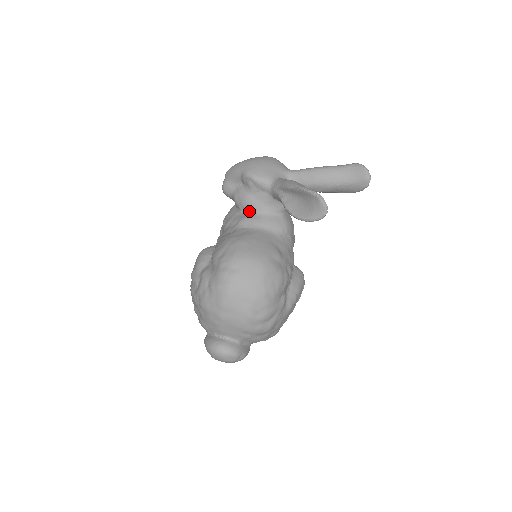
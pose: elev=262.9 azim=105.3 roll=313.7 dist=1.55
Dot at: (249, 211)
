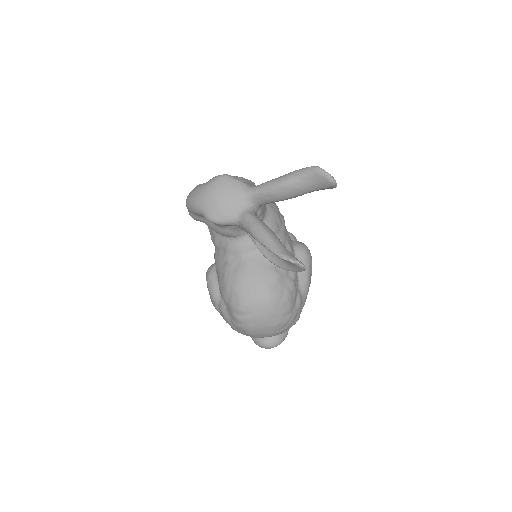
Dot at: (229, 237)
